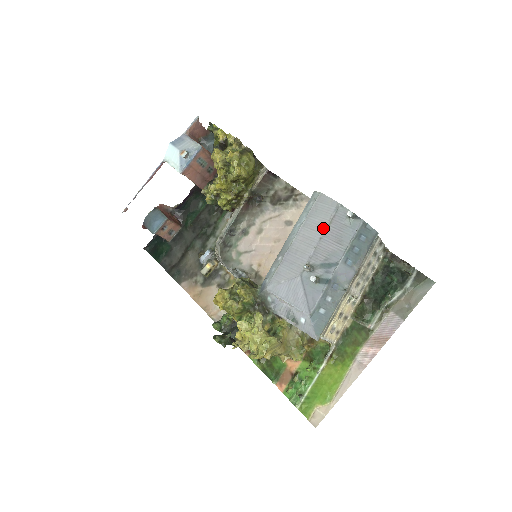
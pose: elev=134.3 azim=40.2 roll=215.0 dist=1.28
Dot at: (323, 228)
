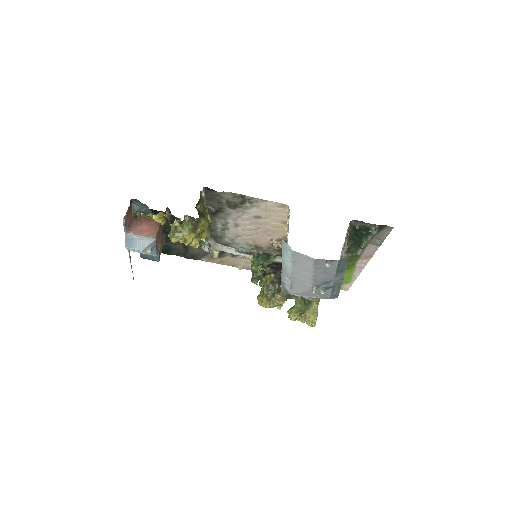
Dot at: (312, 271)
